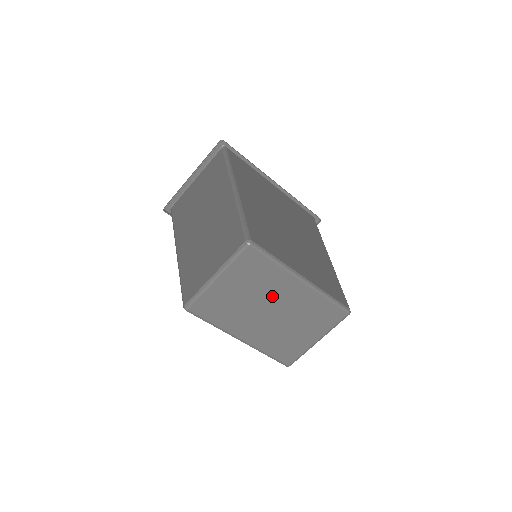
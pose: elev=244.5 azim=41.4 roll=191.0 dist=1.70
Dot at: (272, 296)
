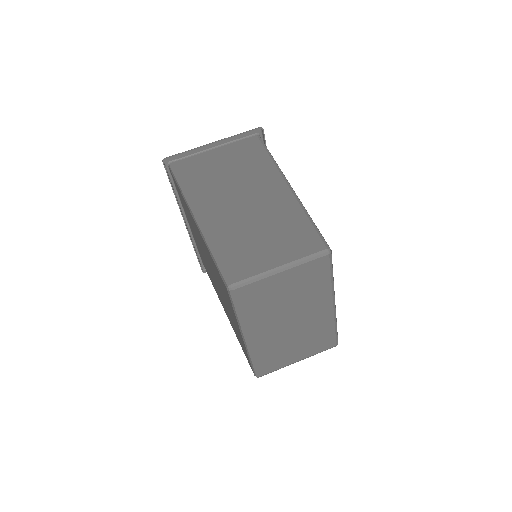
Dot at: (304, 307)
